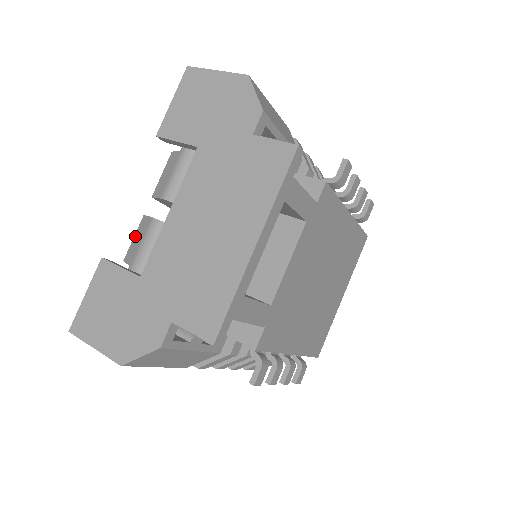
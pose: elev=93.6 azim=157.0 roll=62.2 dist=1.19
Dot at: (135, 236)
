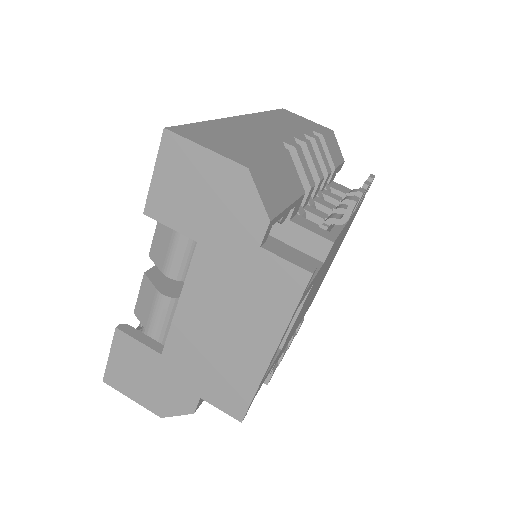
Dot at: (140, 294)
